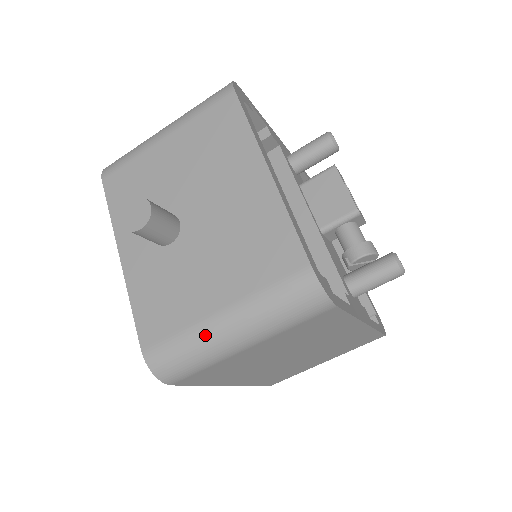
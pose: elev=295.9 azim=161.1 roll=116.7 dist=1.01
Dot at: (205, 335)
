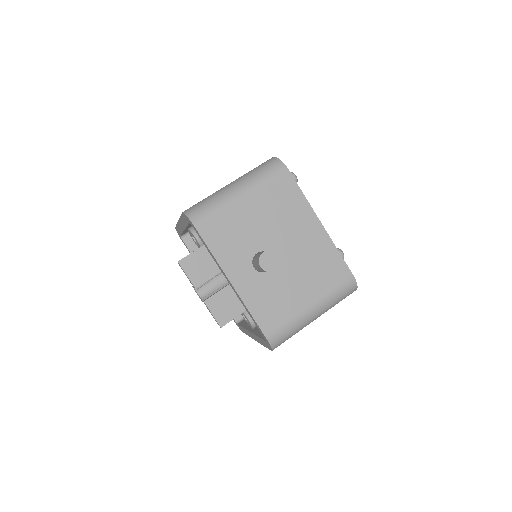
Dot at: (303, 320)
